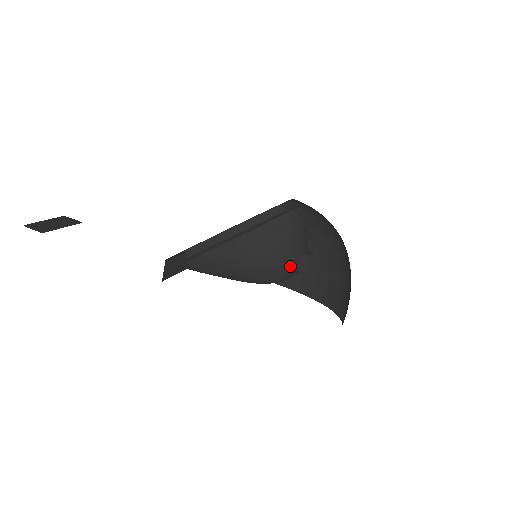
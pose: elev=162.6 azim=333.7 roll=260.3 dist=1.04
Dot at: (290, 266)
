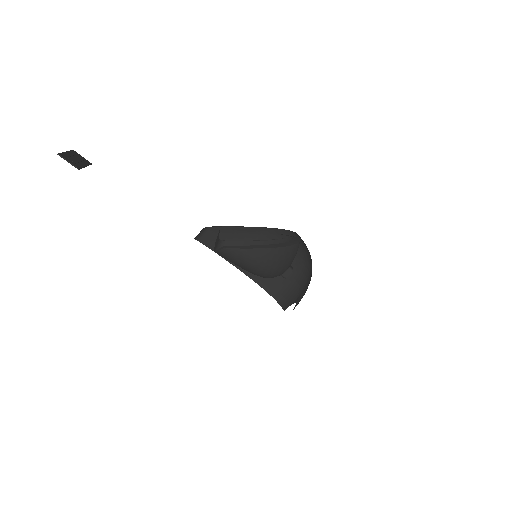
Dot at: (283, 272)
